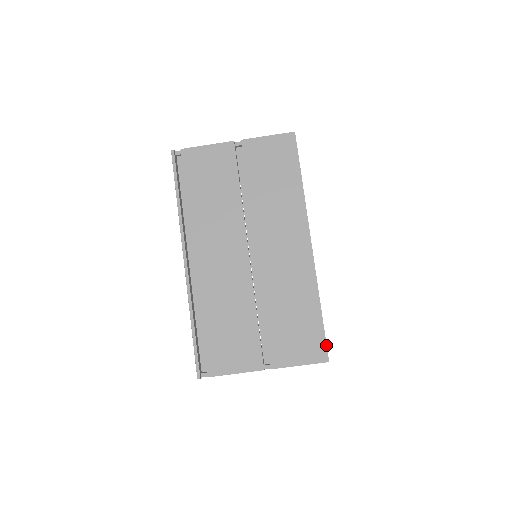
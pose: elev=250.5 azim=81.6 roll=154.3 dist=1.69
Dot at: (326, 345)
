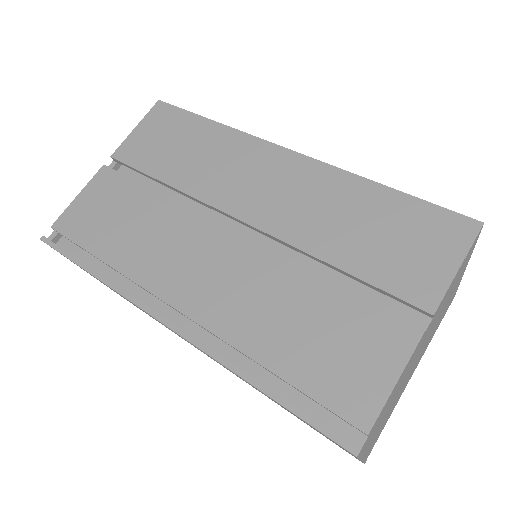
Dot at: (452, 211)
